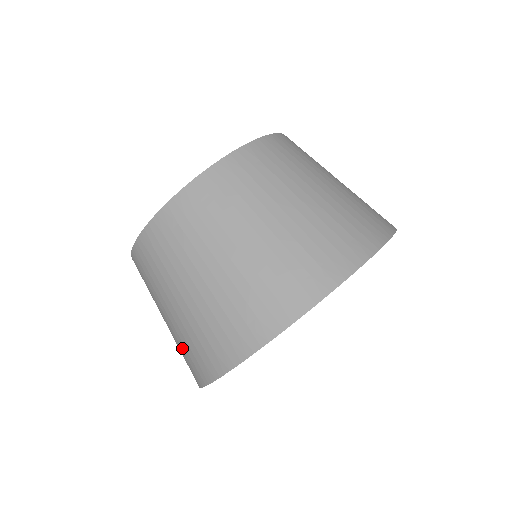
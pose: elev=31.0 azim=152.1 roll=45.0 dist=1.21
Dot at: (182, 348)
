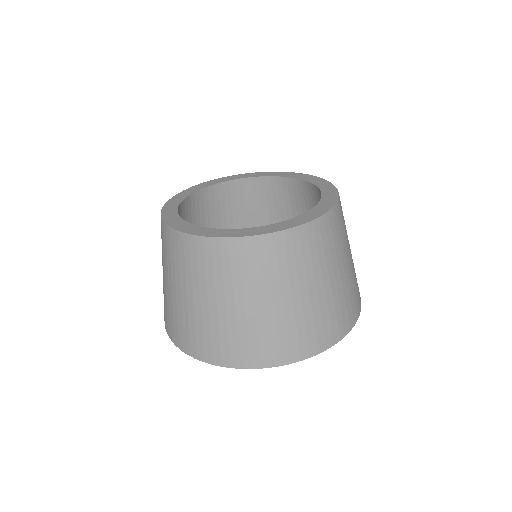
Dot at: (170, 310)
